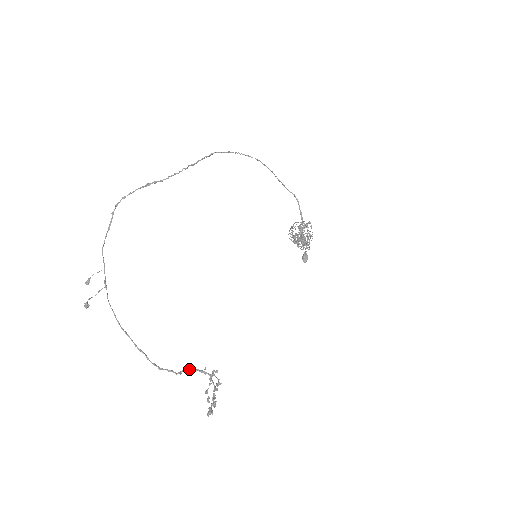
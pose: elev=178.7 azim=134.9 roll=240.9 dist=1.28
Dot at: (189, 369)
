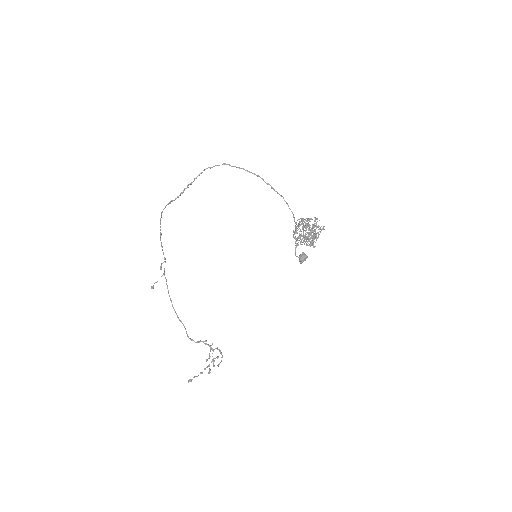
Dot at: occluded
